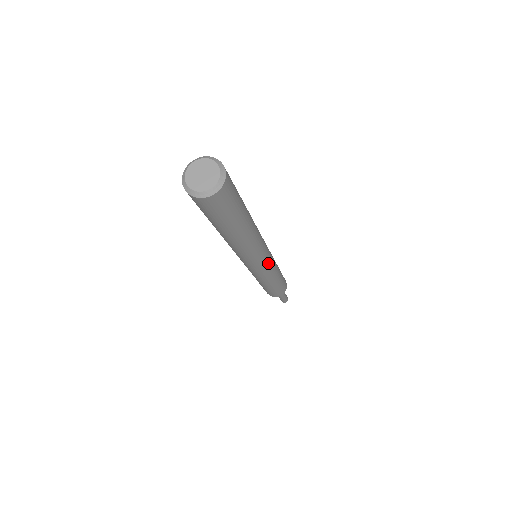
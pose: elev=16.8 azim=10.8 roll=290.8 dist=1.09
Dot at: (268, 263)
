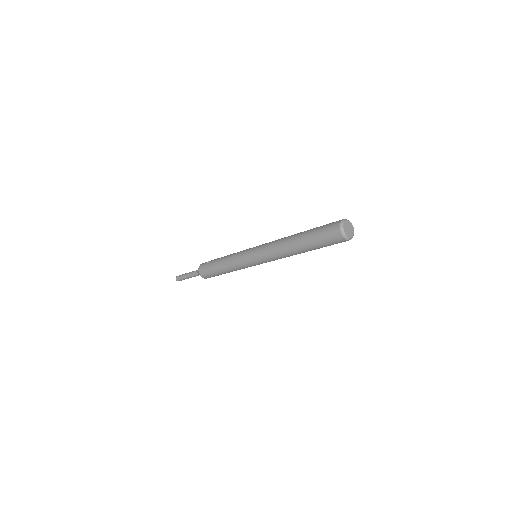
Dot at: occluded
